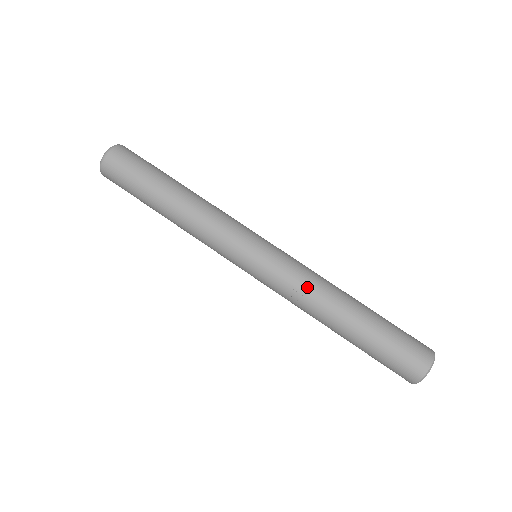
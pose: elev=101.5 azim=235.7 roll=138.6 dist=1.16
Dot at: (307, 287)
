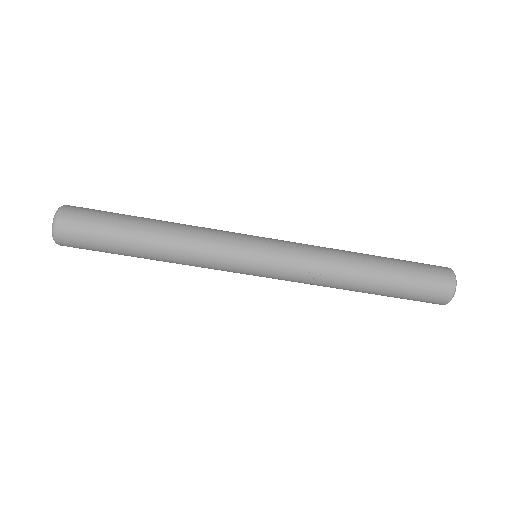
Dot at: (320, 265)
